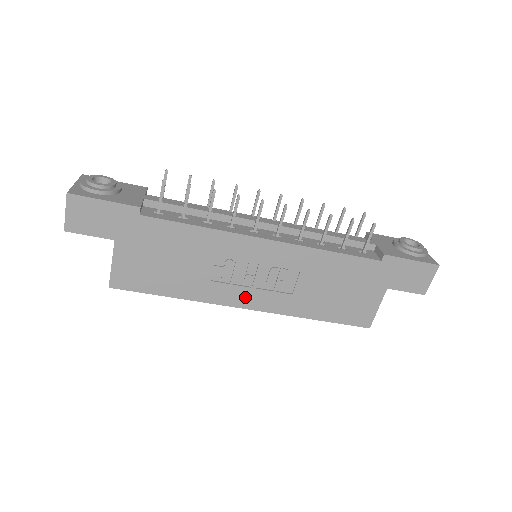
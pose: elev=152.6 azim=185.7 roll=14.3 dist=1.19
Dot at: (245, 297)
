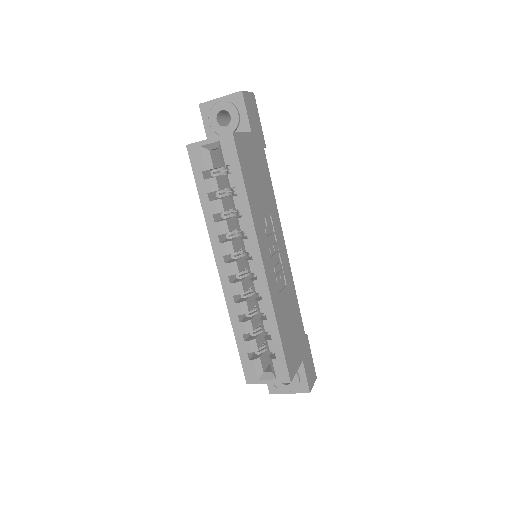
Dot at: (266, 256)
